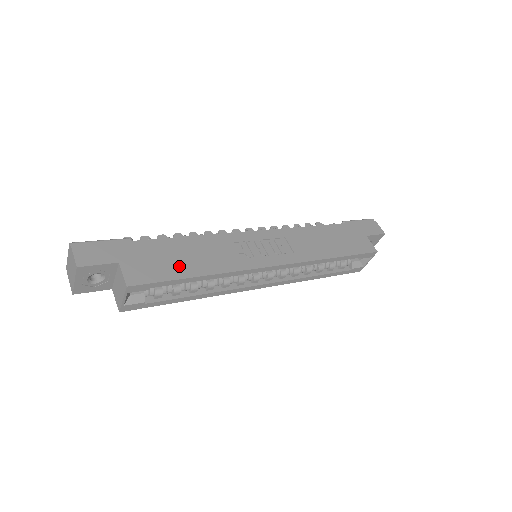
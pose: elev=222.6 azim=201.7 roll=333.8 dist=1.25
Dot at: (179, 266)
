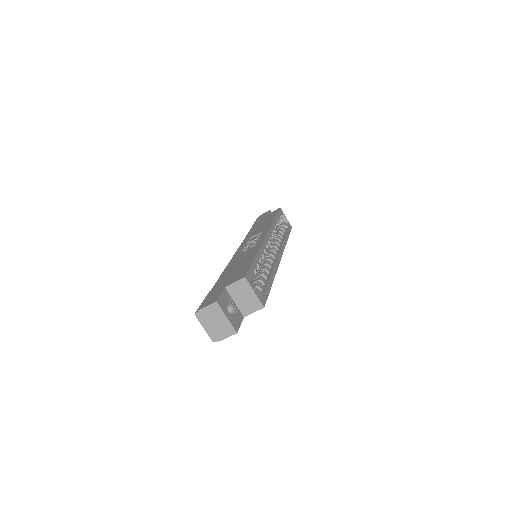
Dot at: (243, 265)
